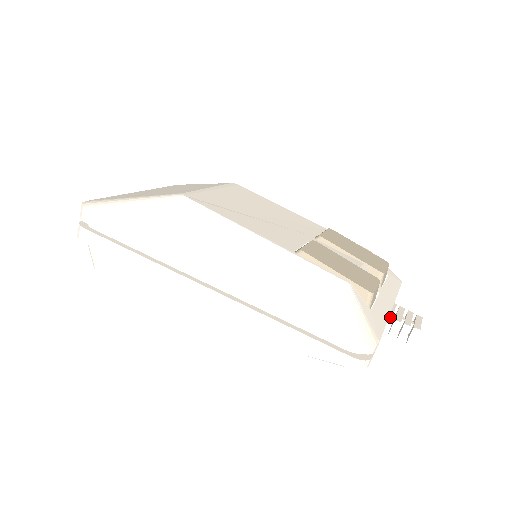
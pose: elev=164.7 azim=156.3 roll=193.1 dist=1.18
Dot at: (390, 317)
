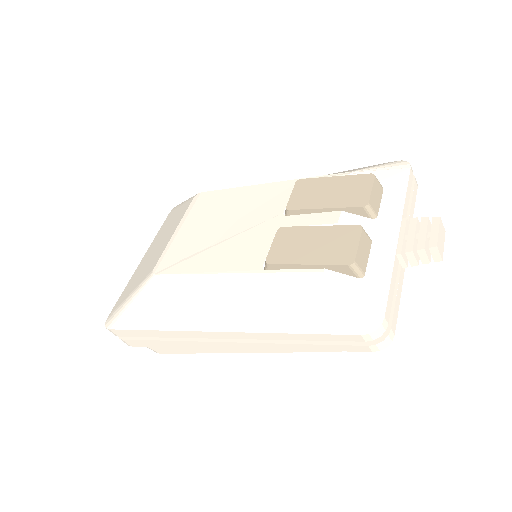
Dot at: (399, 252)
